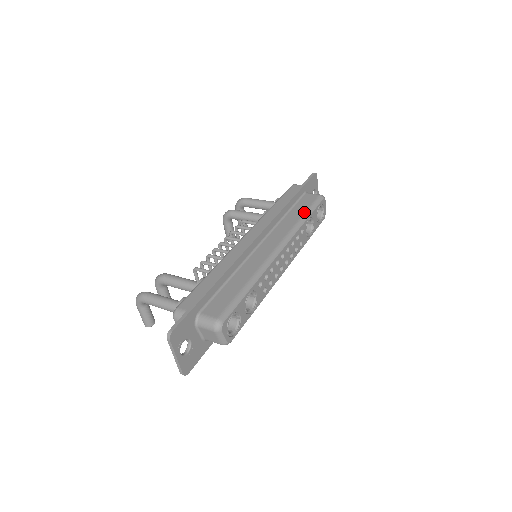
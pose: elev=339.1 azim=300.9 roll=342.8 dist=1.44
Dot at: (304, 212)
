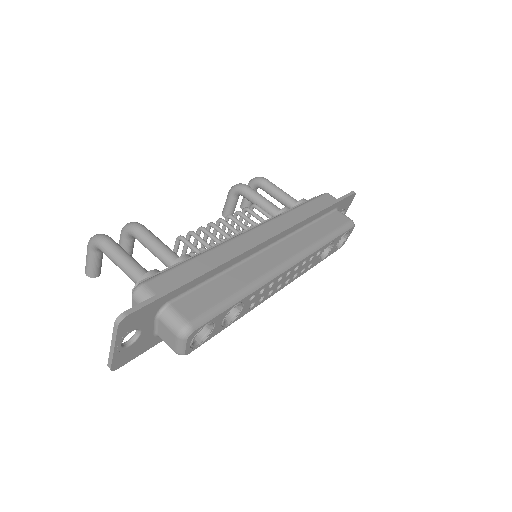
Dot at: (330, 232)
